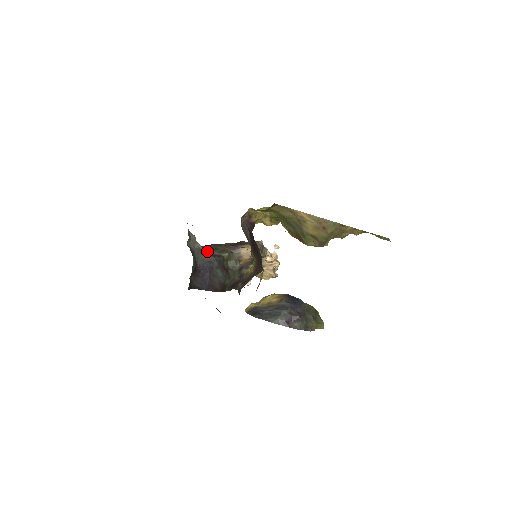
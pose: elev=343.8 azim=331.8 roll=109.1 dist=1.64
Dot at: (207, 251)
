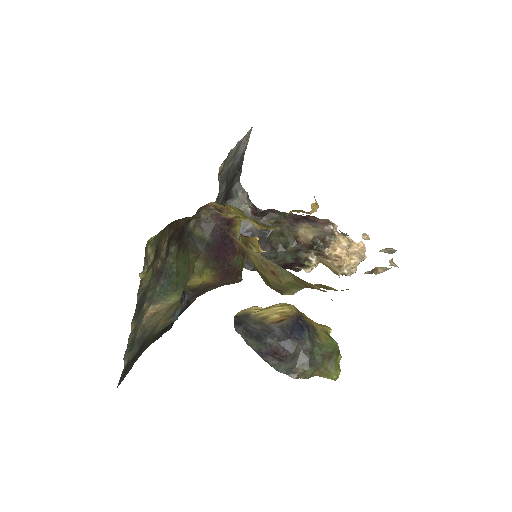
Dot at: (257, 217)
